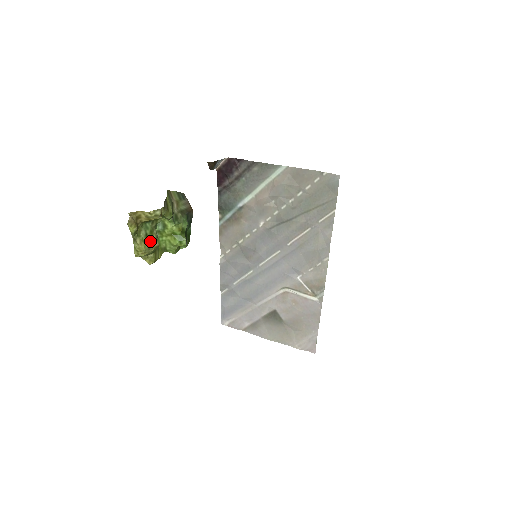
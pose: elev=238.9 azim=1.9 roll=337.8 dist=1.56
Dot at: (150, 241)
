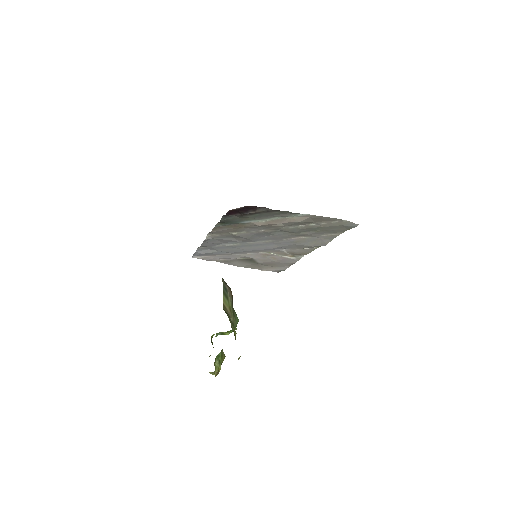
Dot at: occluded
